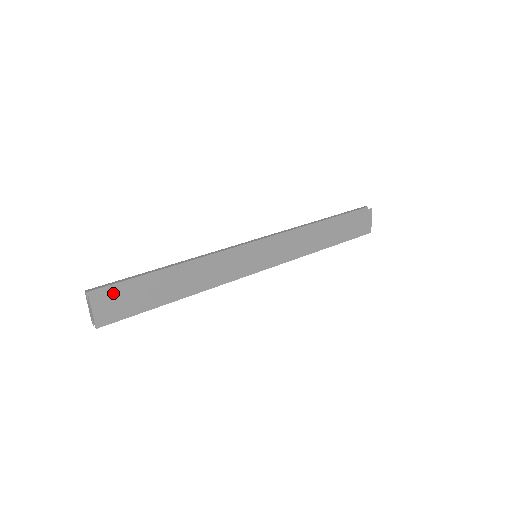
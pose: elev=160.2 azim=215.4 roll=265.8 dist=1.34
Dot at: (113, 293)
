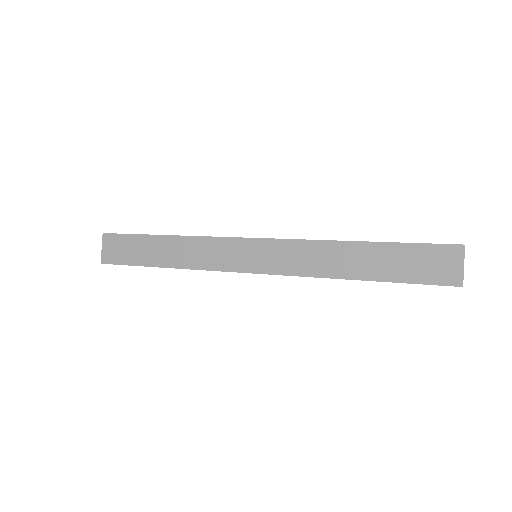
Dot at: (118, 238)
